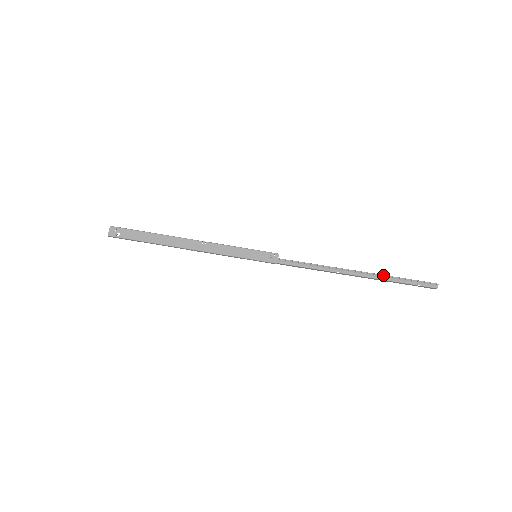
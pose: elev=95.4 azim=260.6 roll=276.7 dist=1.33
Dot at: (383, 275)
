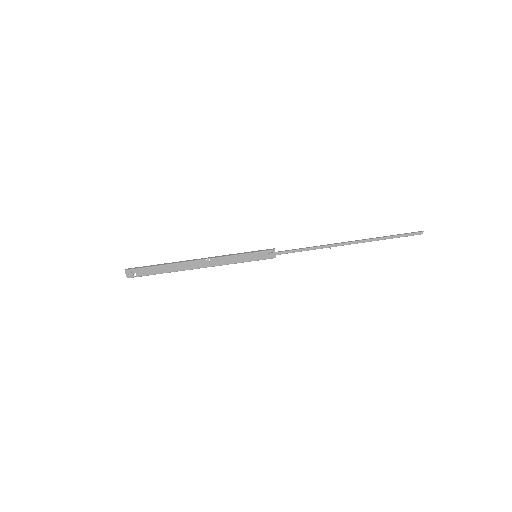
Dot at: (372, 239)
